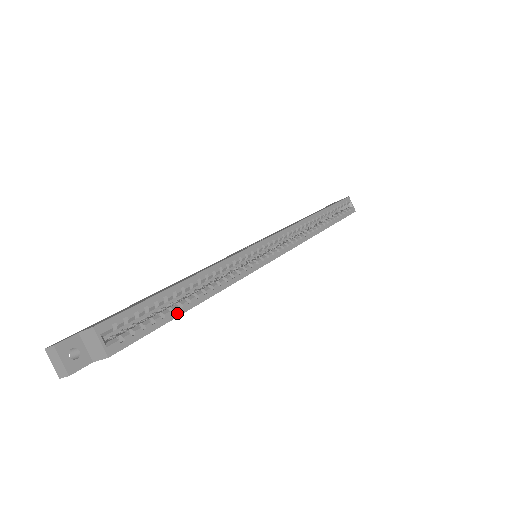
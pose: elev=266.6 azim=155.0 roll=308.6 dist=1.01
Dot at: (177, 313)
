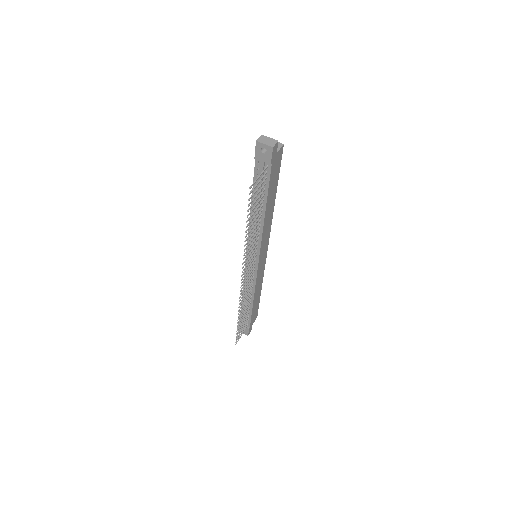
Dot at: (276, 183)
